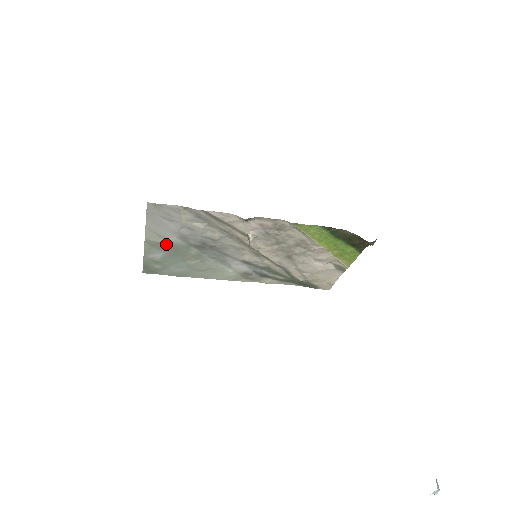
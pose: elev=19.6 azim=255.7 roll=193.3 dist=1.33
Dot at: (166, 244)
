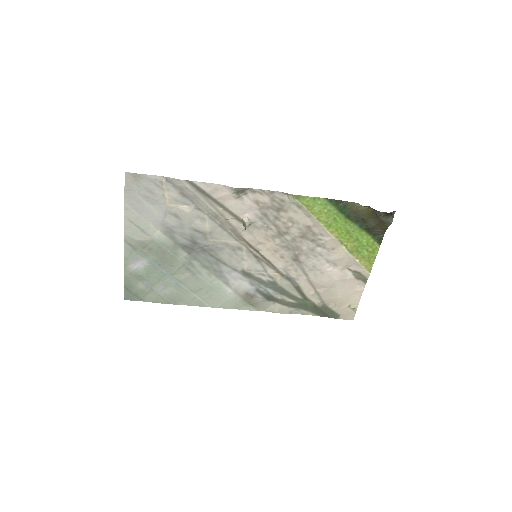
Dot at: (149, 245)
